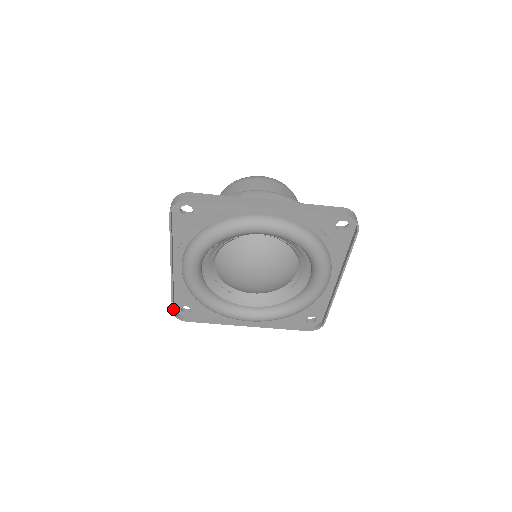
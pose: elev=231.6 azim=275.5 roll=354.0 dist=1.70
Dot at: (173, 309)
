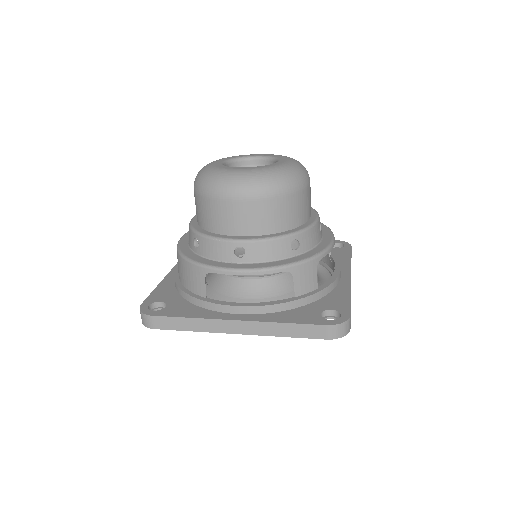
Dot at: occluded
